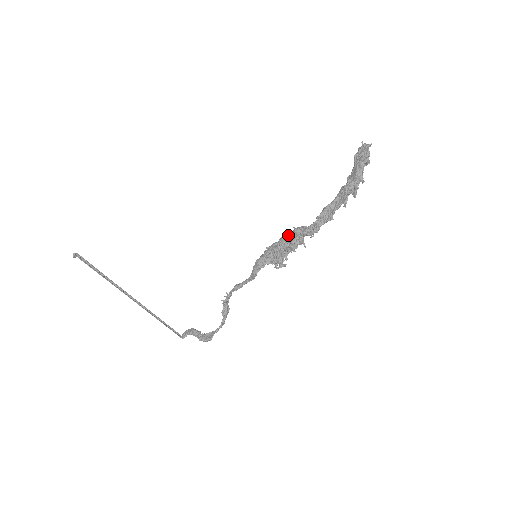
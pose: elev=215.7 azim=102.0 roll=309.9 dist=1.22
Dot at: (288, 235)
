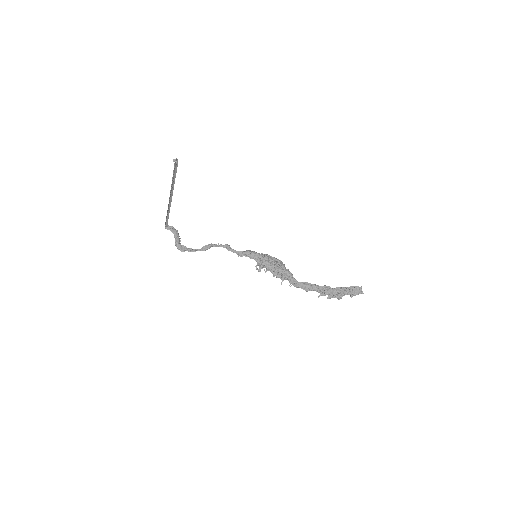
Dot at: (282, 268)
